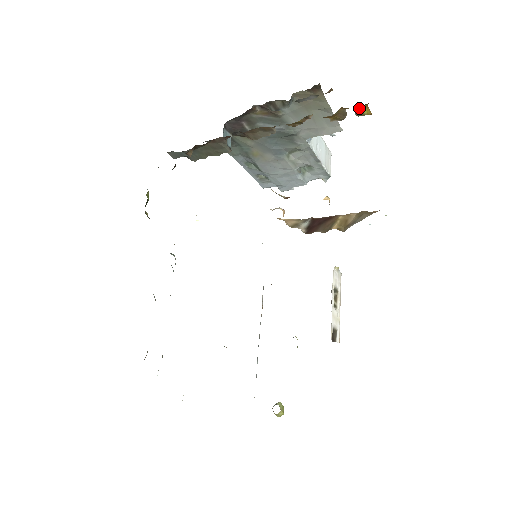
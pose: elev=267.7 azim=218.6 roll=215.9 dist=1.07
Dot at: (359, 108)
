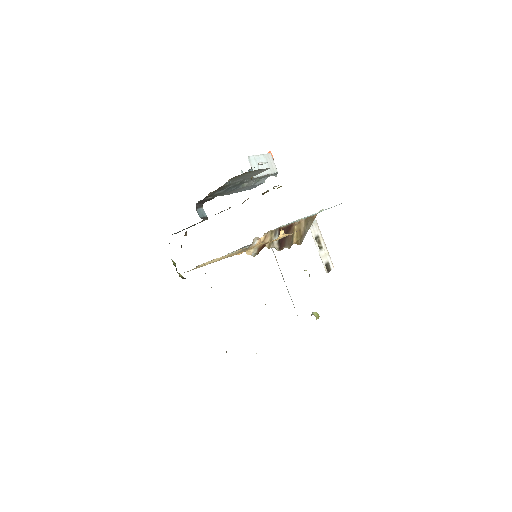
Dot at: occluded
